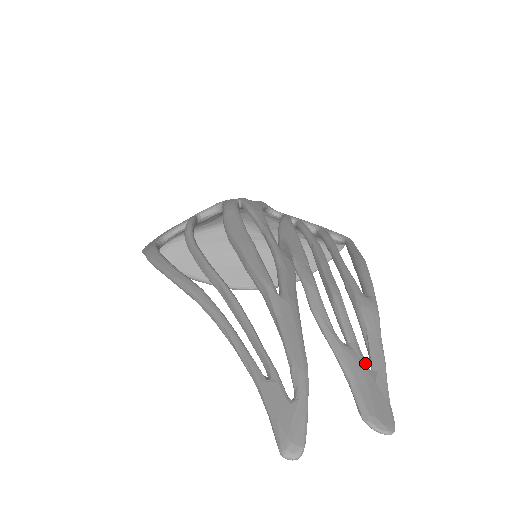
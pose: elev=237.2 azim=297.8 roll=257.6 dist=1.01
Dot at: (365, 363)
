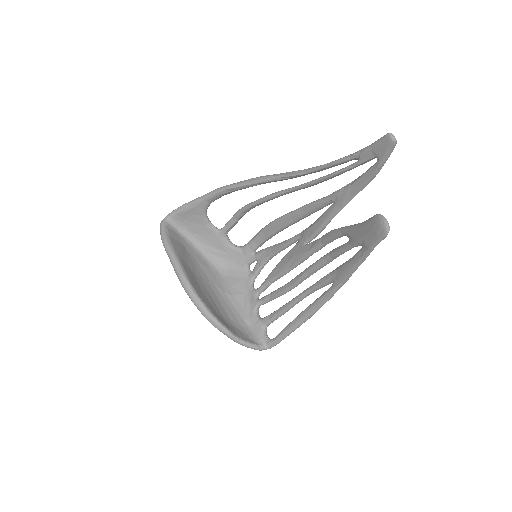
Dot at: occluded
